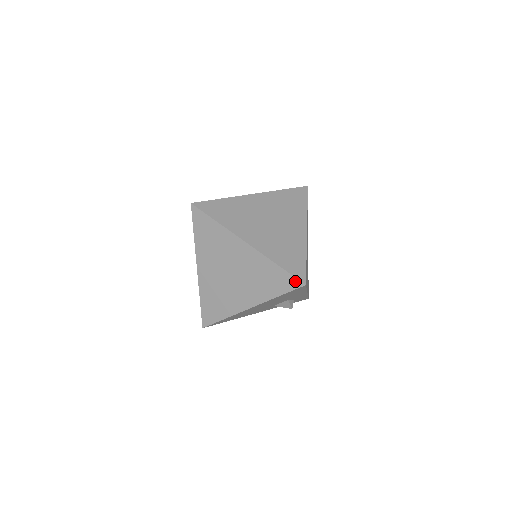
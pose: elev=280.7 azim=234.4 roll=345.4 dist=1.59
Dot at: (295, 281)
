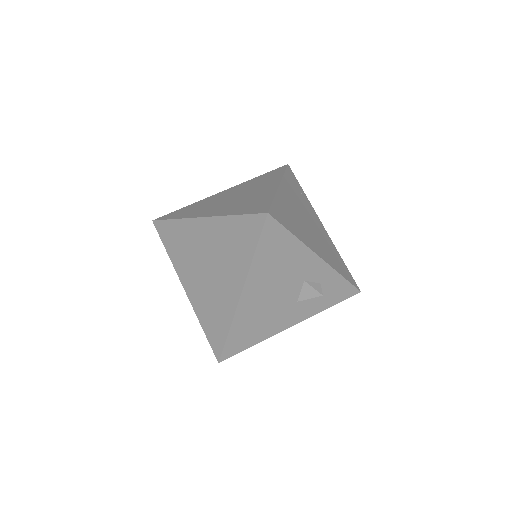
Dot at: (257, 218)
